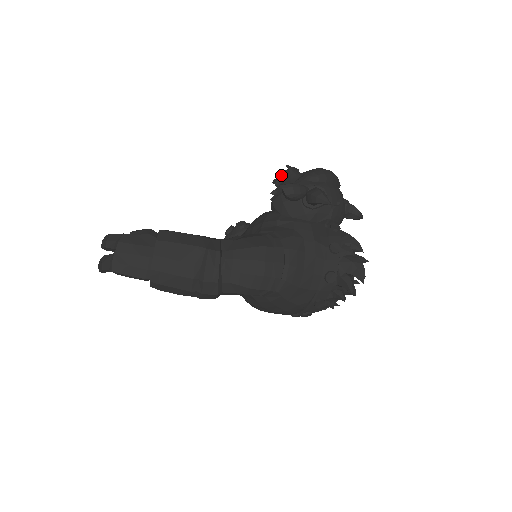
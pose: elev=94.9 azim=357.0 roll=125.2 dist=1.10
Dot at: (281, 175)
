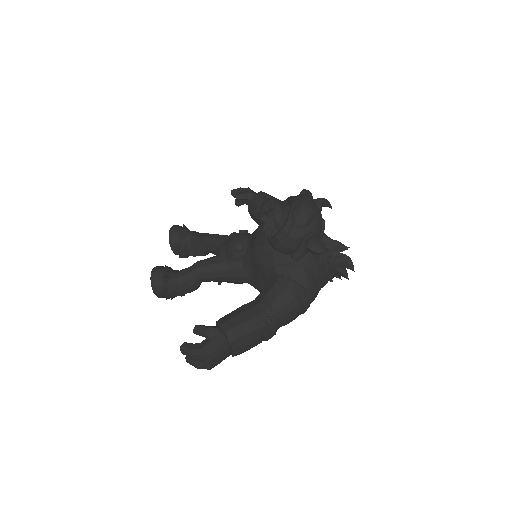
Dot at: (264, 211)
